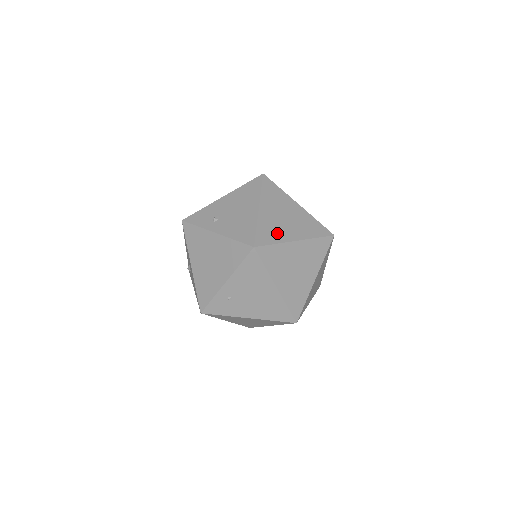
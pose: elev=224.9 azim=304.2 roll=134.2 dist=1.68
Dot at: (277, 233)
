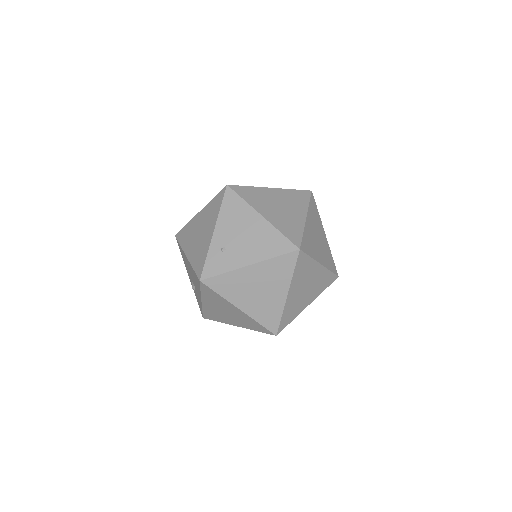
Dot at: occluded
